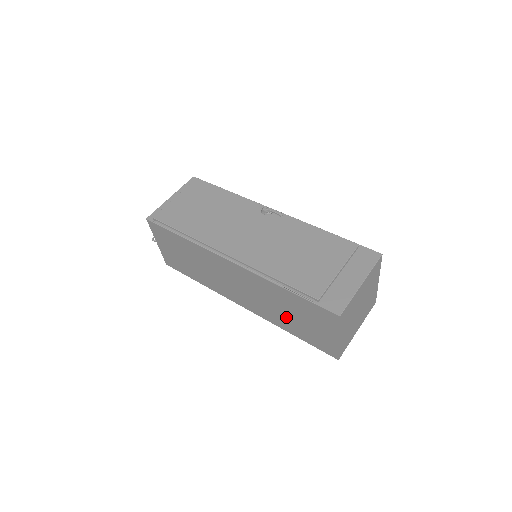
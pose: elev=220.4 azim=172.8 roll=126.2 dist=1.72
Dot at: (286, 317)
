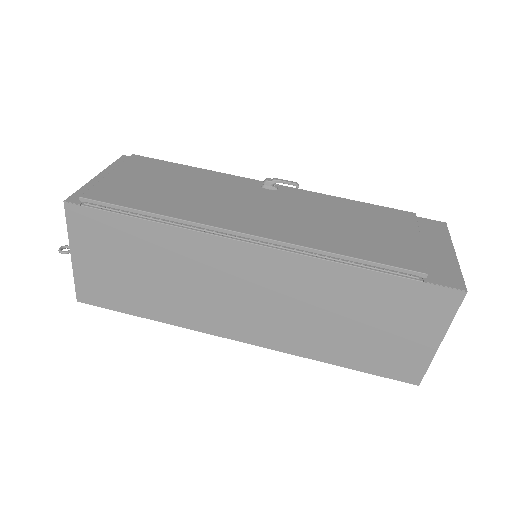
Dot at: (339, 332)
